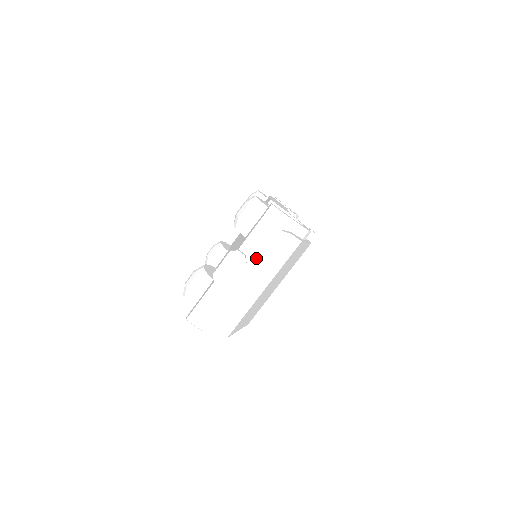
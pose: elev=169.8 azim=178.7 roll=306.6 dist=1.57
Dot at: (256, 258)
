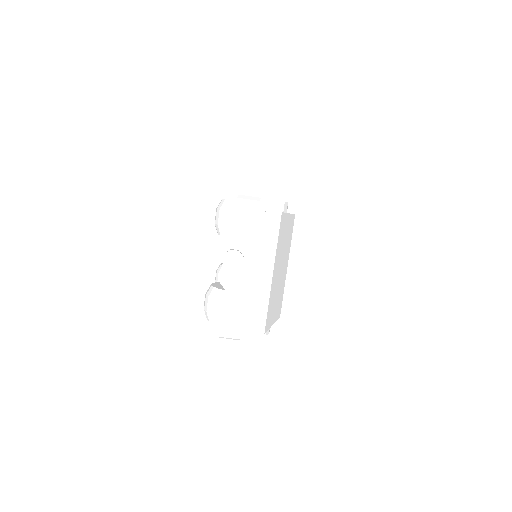
Dot at: (250, 248)
